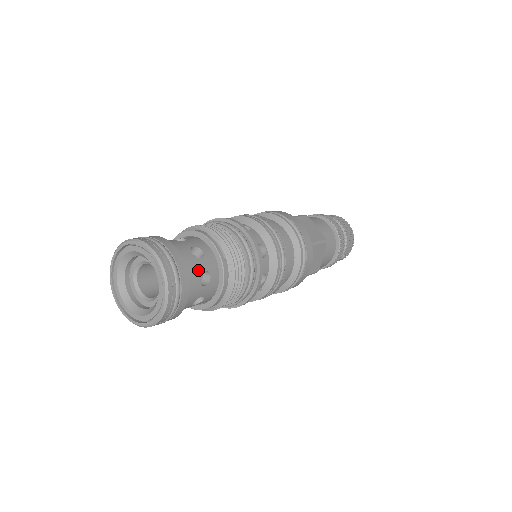
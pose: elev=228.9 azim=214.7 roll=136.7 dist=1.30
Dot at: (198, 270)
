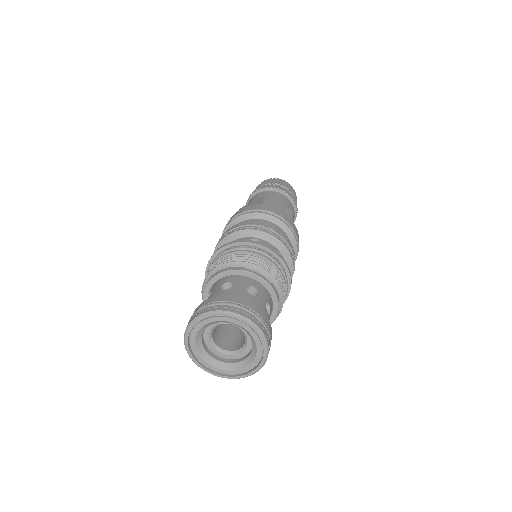
Dot at: (263, 306)
